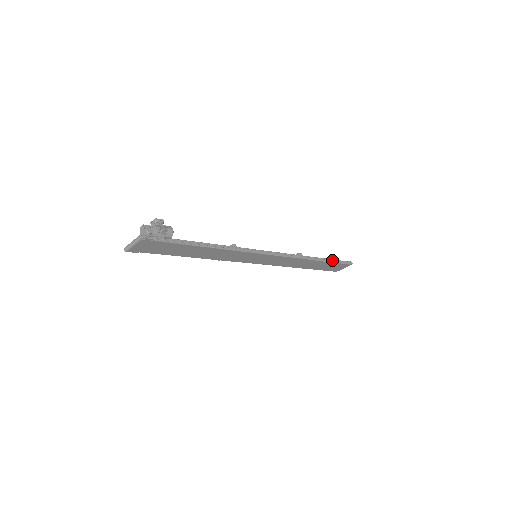
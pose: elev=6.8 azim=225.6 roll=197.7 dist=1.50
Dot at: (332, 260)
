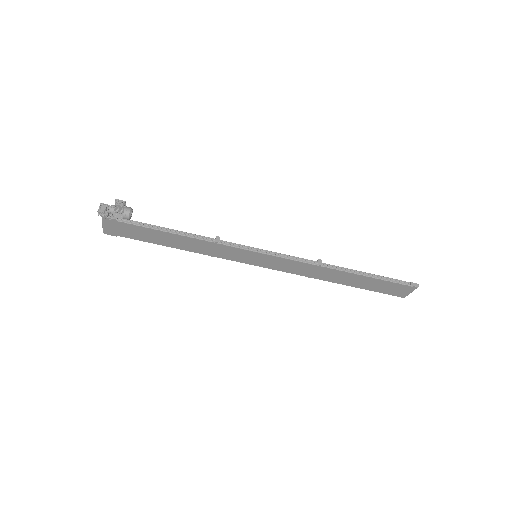
Dot at: (379, 276)
